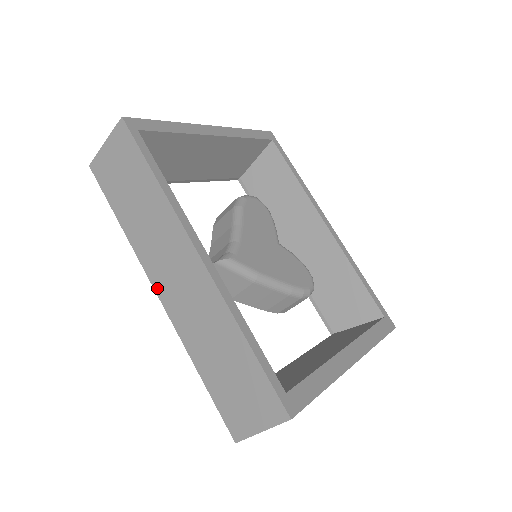
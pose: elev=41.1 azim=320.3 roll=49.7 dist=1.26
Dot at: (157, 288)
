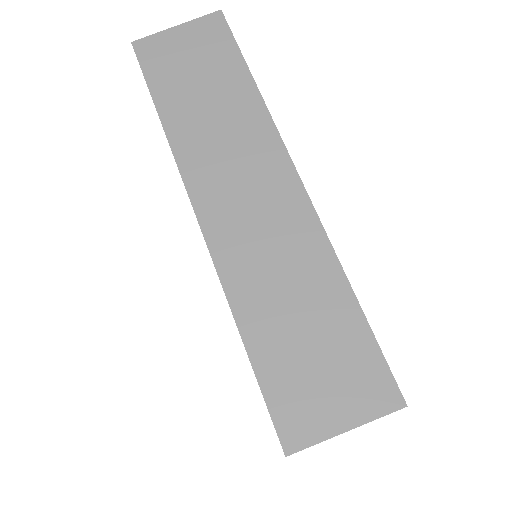
Dot at: (200, 207)
